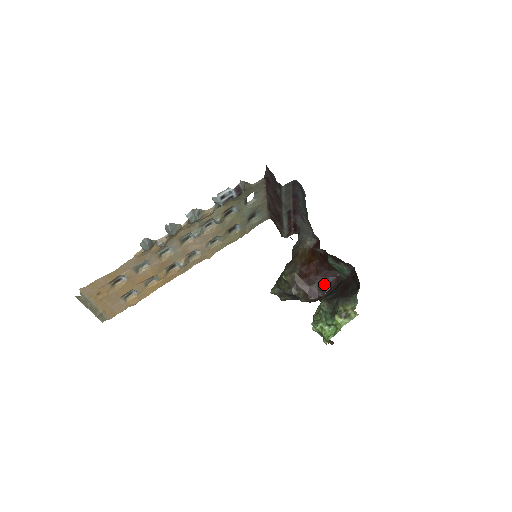
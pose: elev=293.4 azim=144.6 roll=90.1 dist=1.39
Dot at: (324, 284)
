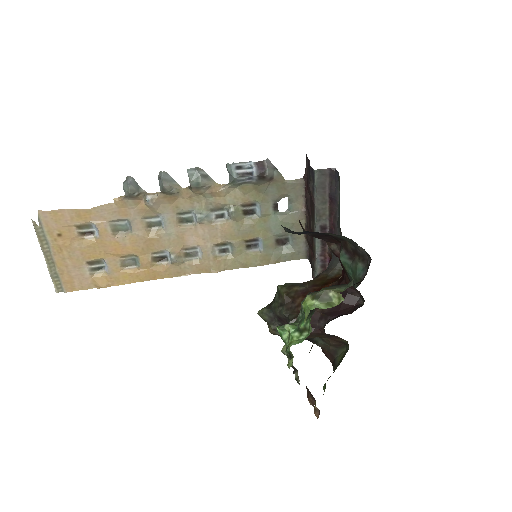
Dot at: (332, 310)
